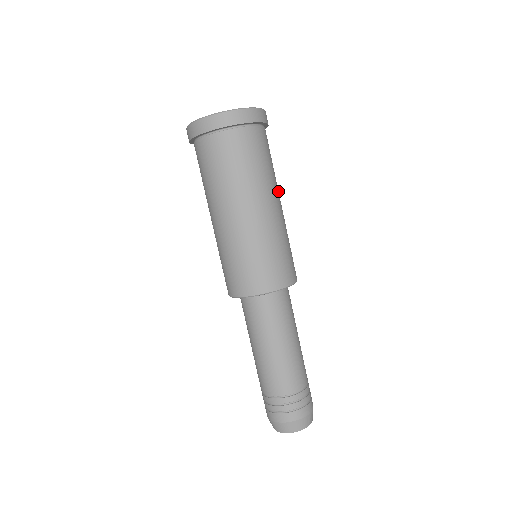
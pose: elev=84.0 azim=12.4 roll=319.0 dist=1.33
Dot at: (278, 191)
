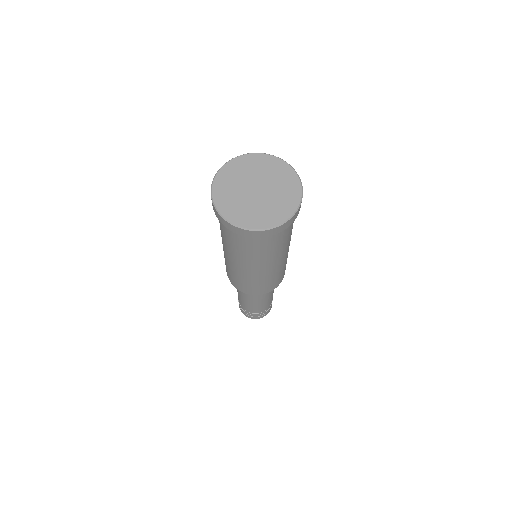
Dot at: (290, 239)
